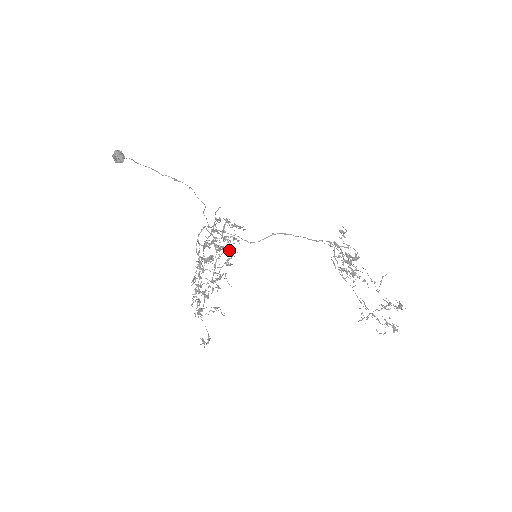
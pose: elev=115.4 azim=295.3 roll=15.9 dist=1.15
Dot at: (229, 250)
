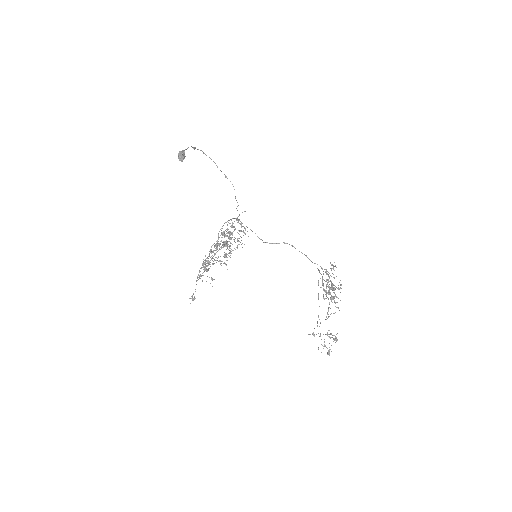
Dot at: occluded
